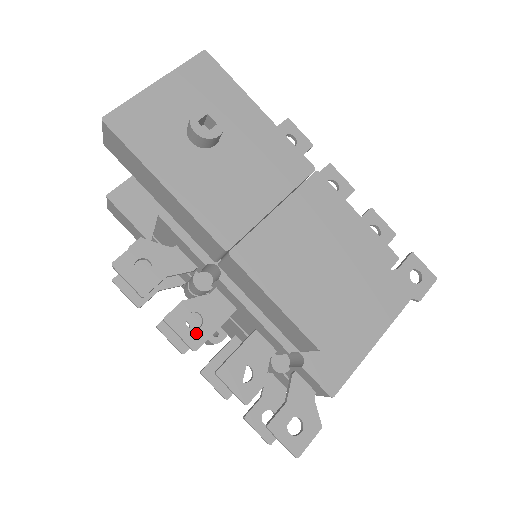
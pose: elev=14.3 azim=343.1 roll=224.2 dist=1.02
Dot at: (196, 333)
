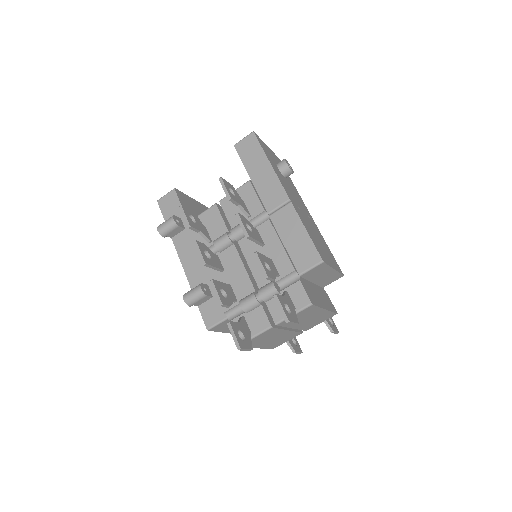
Dot at: (249, 231)
